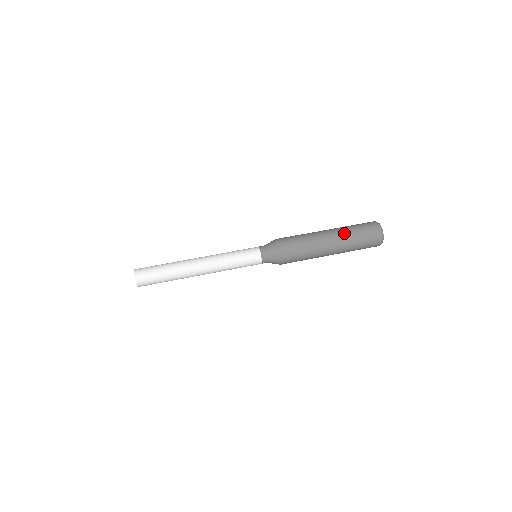
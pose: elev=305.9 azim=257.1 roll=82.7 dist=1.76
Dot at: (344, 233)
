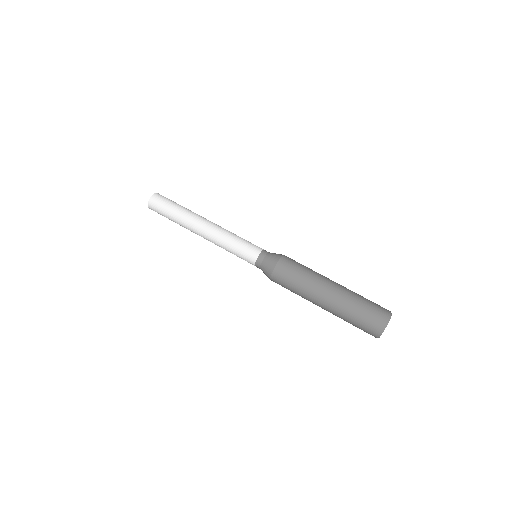
Dot at: (347, 295)
